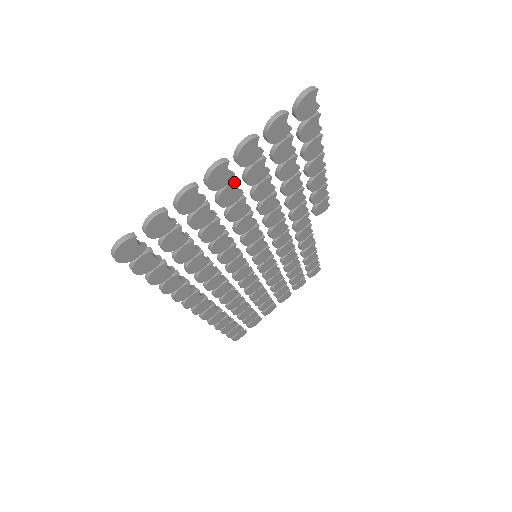
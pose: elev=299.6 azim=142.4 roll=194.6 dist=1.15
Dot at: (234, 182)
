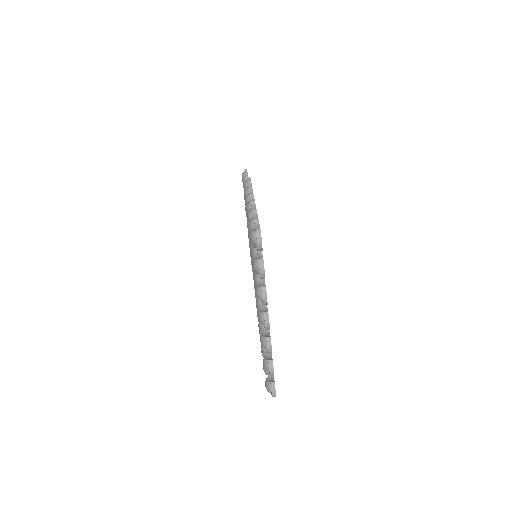
Dot at: occluded
